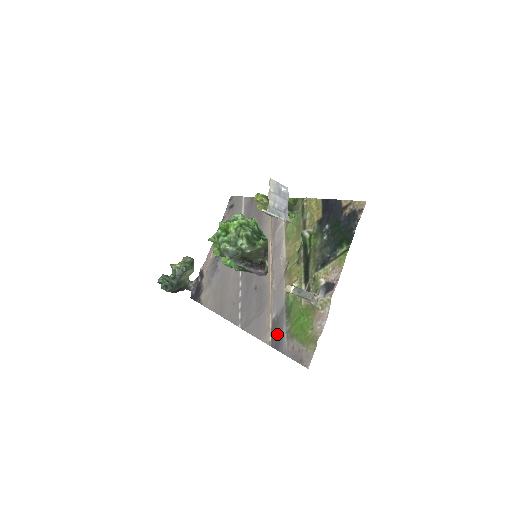
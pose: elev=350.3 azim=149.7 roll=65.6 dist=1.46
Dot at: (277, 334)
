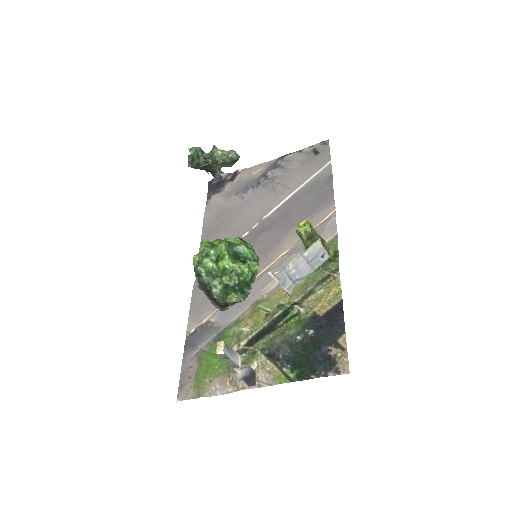
Dot at: (196, 338)
